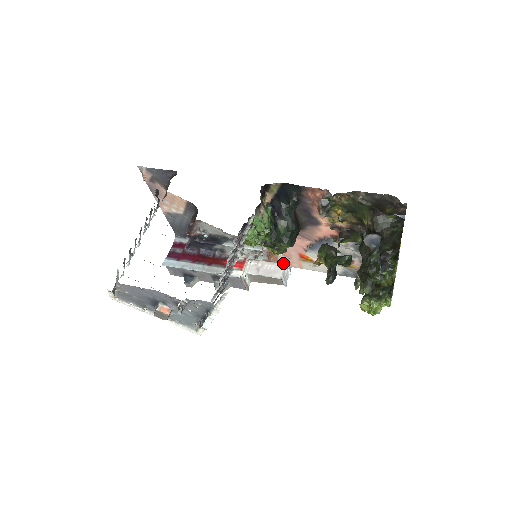
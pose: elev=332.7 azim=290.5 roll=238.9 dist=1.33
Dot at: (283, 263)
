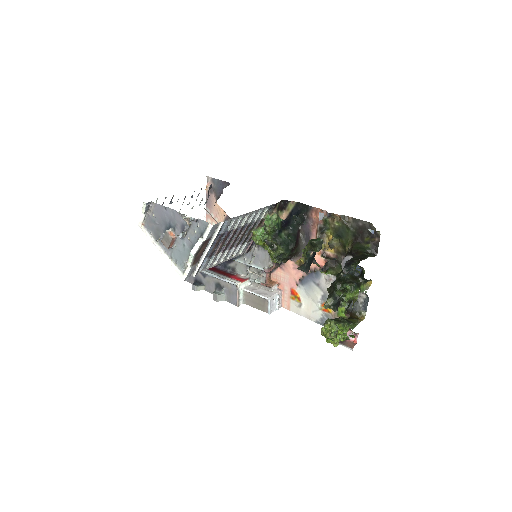
Dot at: (275, 292)
